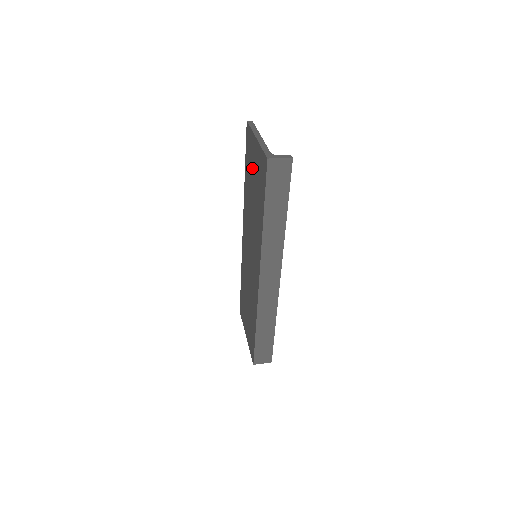
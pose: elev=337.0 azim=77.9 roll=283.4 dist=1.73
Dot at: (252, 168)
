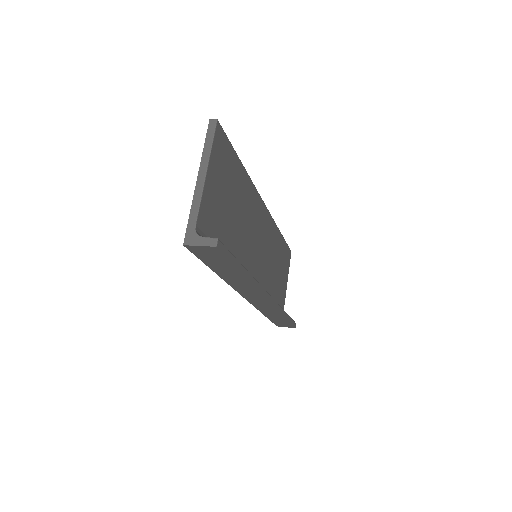
Dot at: occluded
